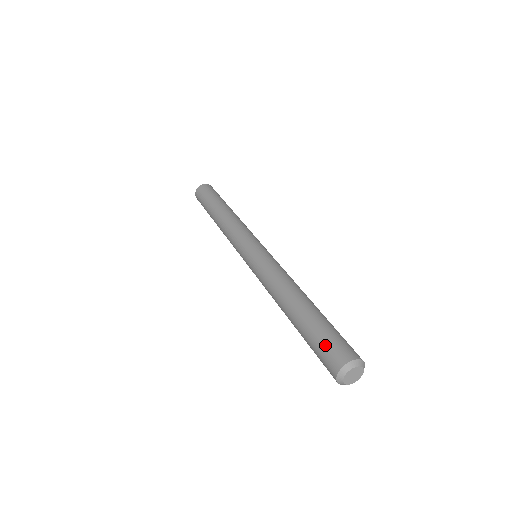
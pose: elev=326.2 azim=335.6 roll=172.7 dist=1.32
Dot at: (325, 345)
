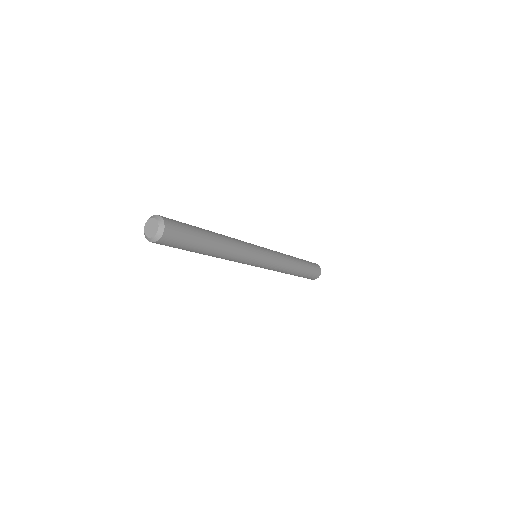
Dot at: occluded
